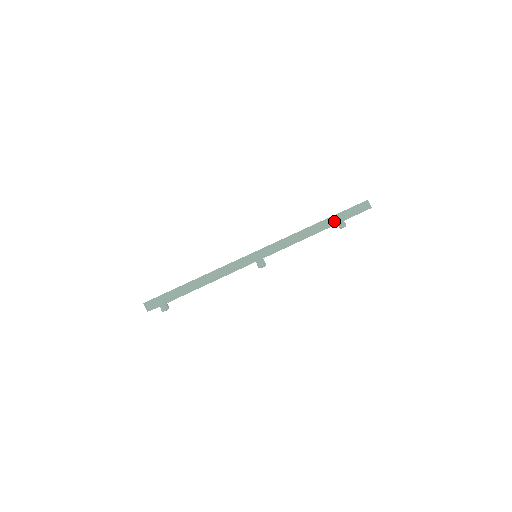
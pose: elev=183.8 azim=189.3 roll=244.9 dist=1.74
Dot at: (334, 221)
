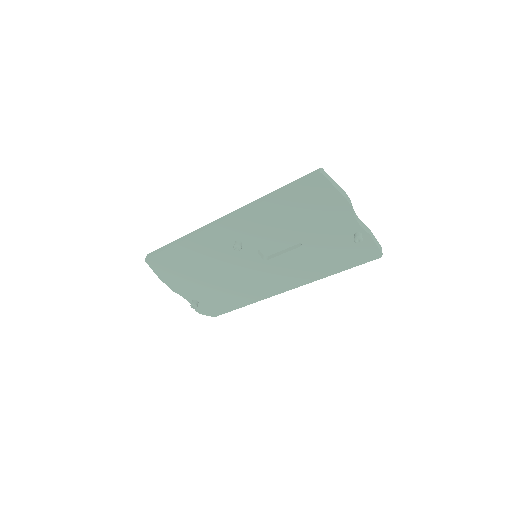
Dot at: (283, 189)
